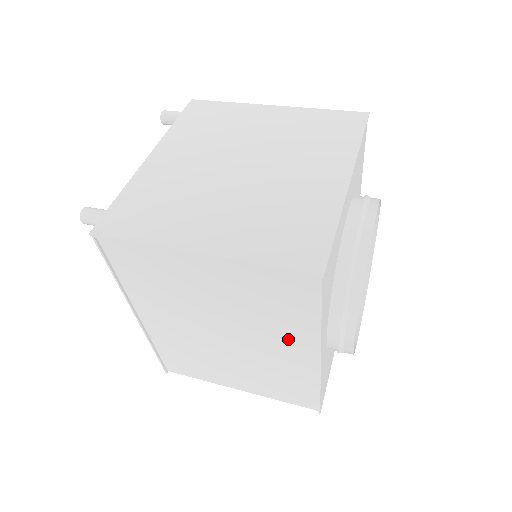
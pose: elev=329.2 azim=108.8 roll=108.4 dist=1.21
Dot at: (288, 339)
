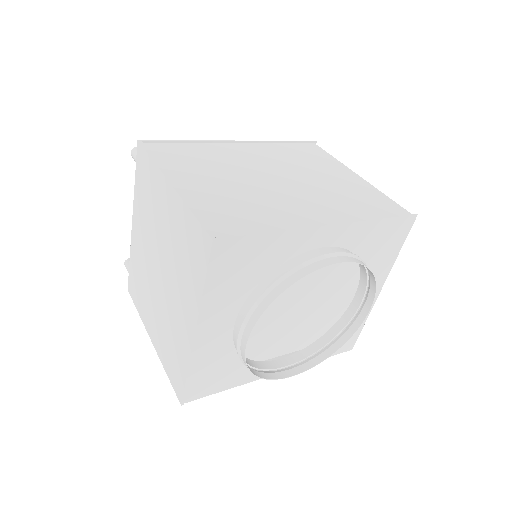
Dot at: occluded
